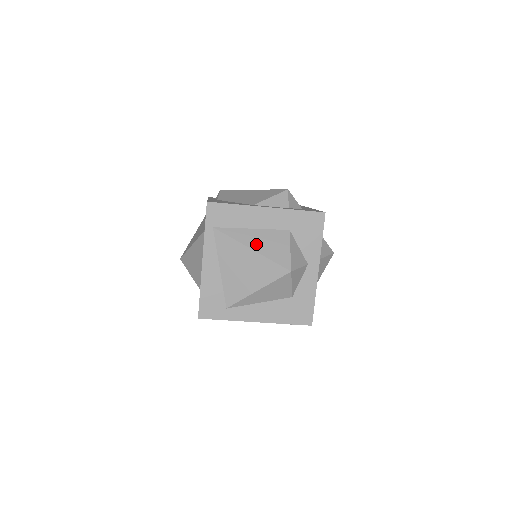
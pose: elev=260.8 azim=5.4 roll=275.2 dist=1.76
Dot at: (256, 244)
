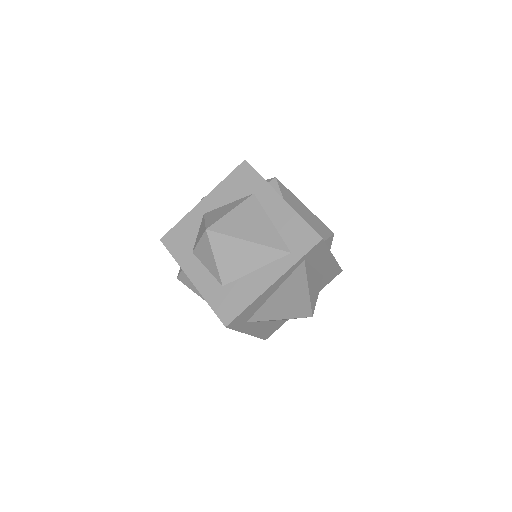
Dot at: (312, 286)
